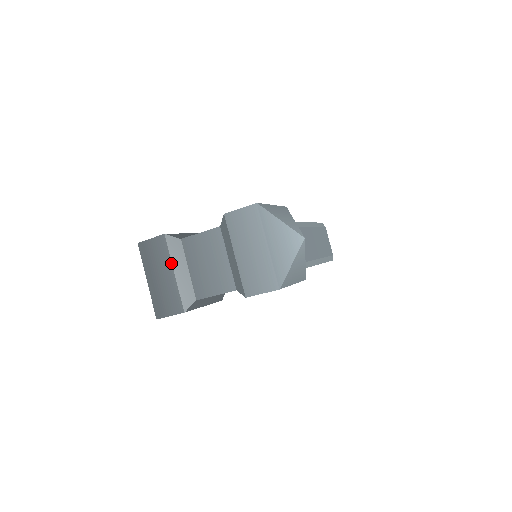
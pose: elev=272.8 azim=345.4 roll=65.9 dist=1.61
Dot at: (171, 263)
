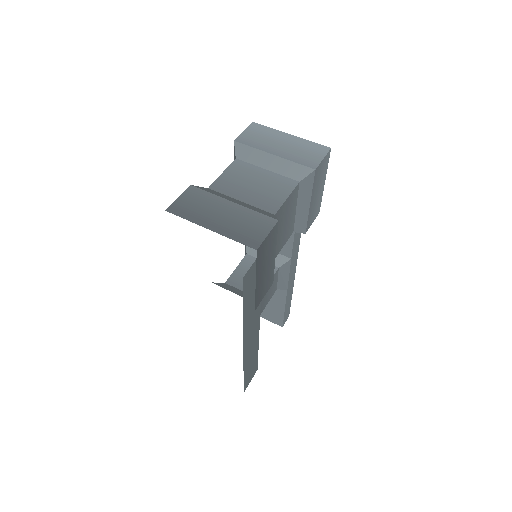
Dot at: (221, 198)
